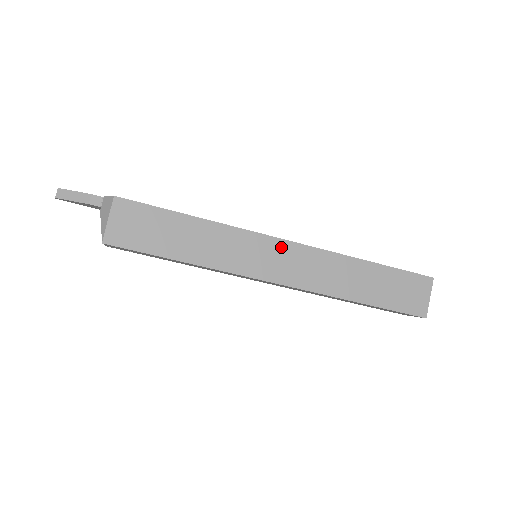
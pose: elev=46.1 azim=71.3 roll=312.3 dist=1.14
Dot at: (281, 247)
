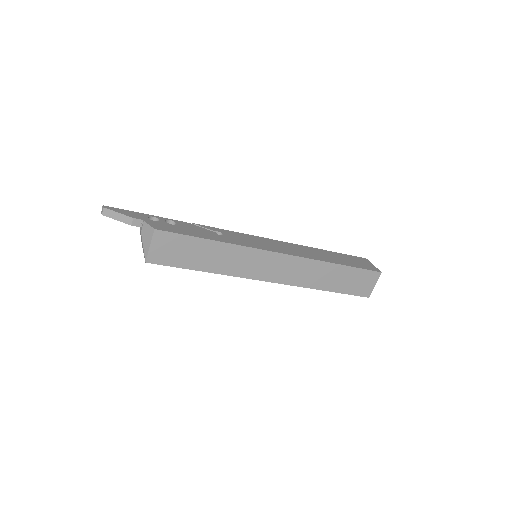
Dot at: (276, 258)
